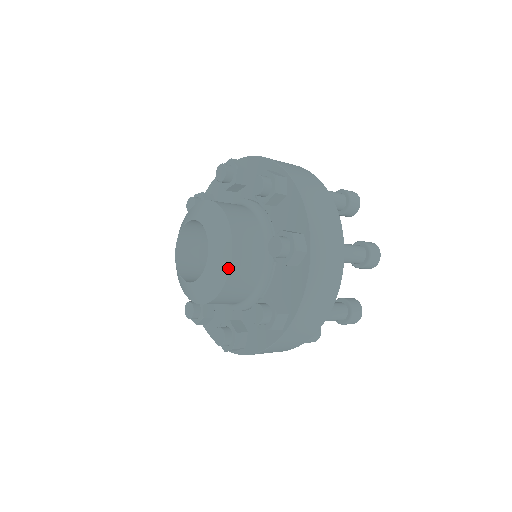
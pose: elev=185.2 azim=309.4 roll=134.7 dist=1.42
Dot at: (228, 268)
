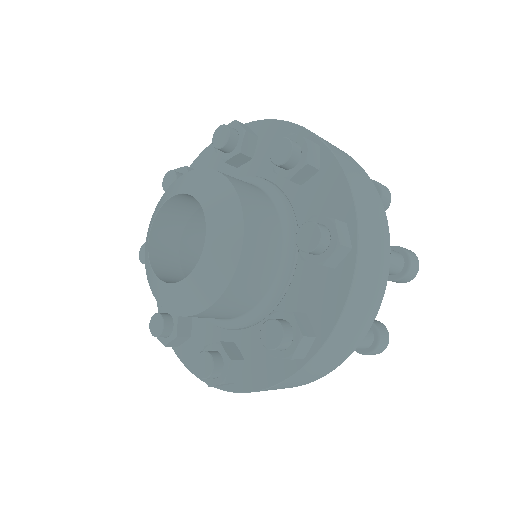
Dot at: (238, 203)
